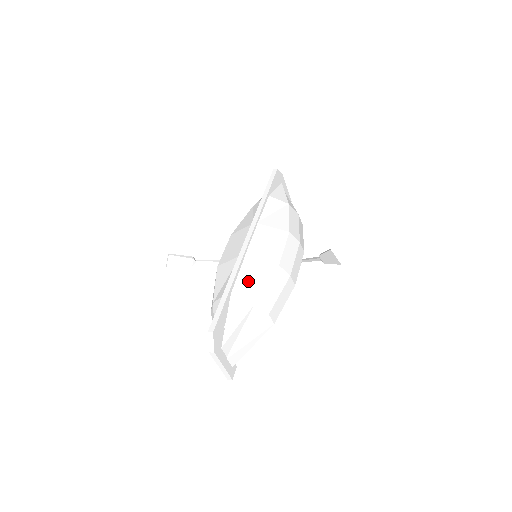
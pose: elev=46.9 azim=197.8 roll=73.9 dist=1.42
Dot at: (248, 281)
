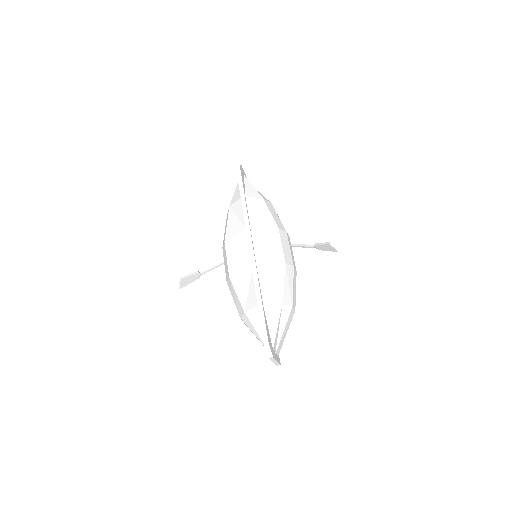
Dot at: (269, 287)
